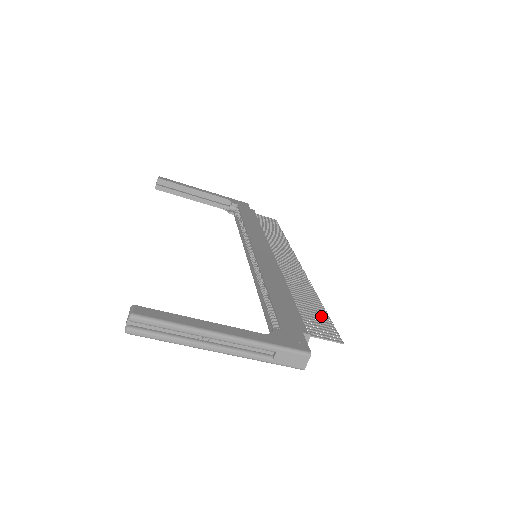
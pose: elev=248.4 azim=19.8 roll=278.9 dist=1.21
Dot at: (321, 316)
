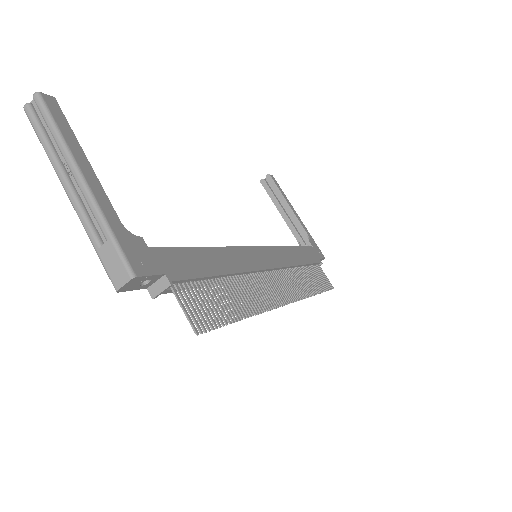
Dot at: (222, 311)
